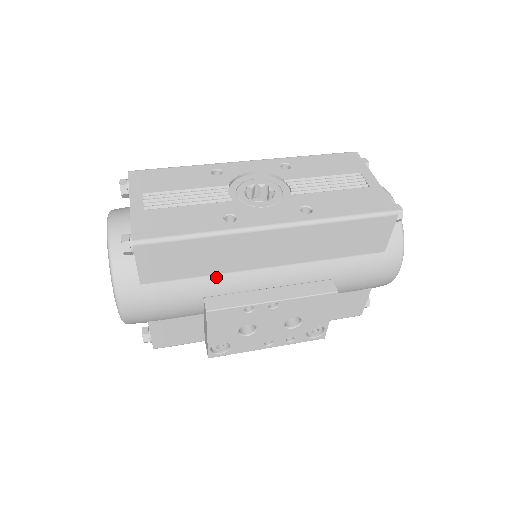
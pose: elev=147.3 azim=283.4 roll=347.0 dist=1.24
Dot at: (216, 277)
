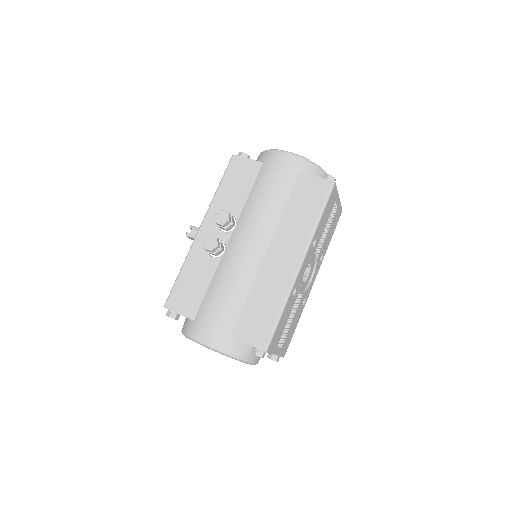
Dot at: occluded
